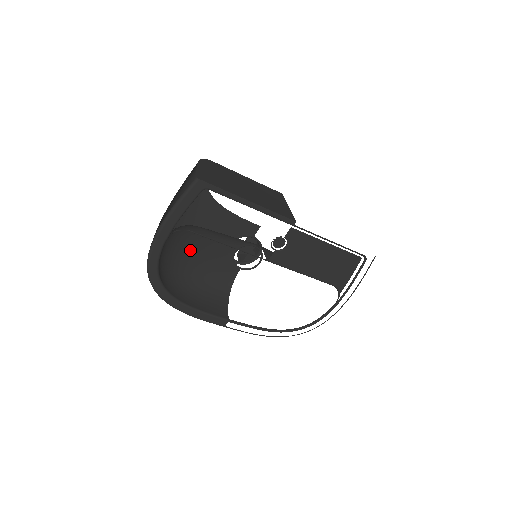
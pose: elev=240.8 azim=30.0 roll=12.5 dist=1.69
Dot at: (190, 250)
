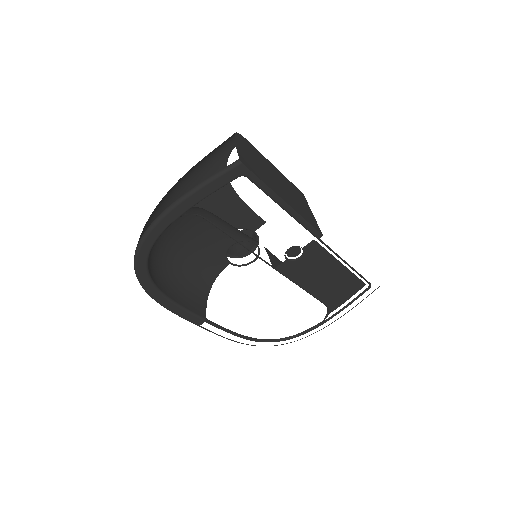
Dot at: (185, 233)
